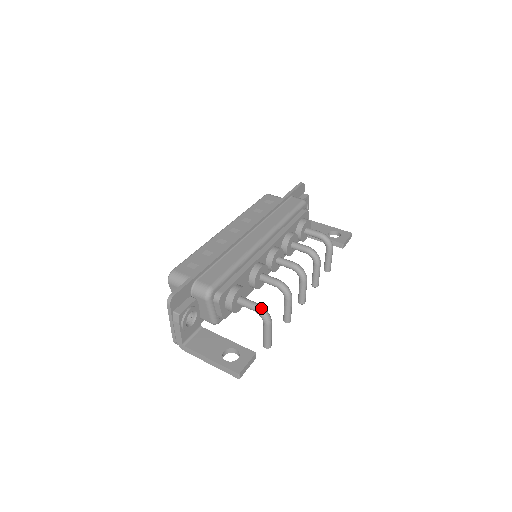
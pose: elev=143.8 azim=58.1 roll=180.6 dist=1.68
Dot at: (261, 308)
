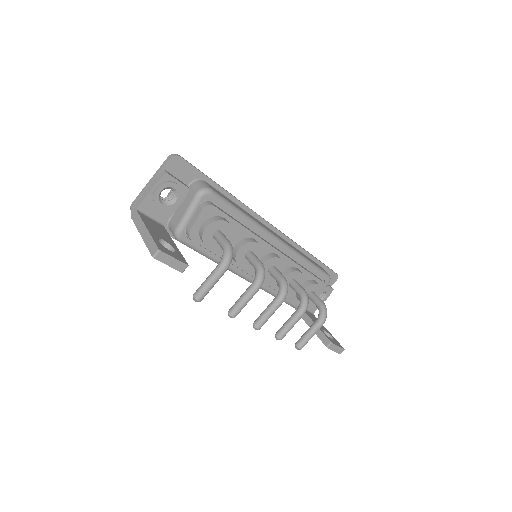
Dot at: (231, 247)
